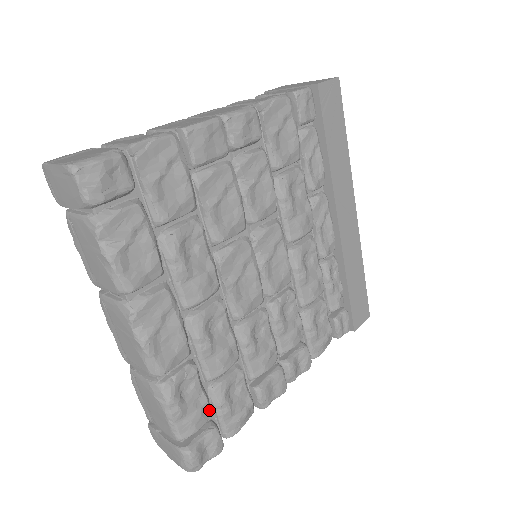
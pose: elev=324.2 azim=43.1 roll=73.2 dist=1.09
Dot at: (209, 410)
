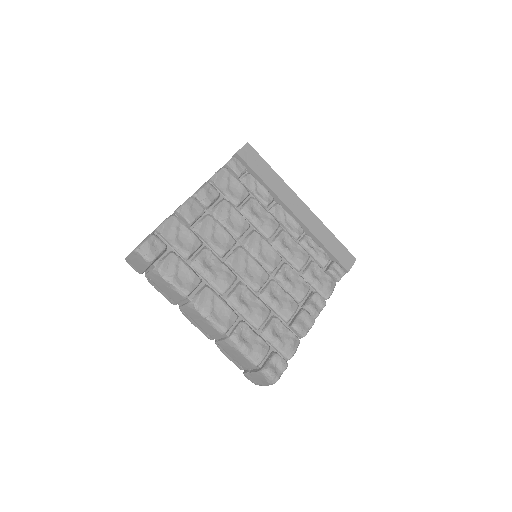
Dot at: (266, 344)
